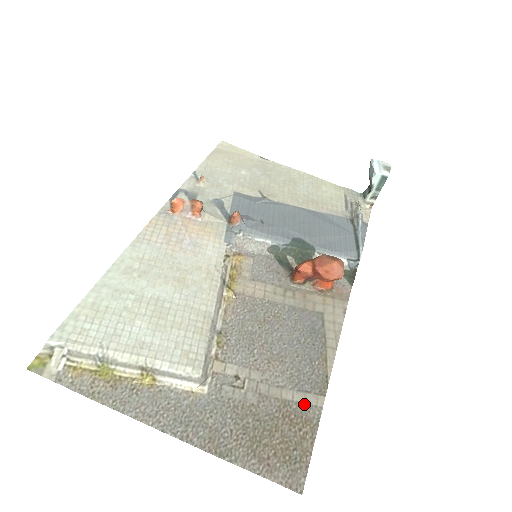
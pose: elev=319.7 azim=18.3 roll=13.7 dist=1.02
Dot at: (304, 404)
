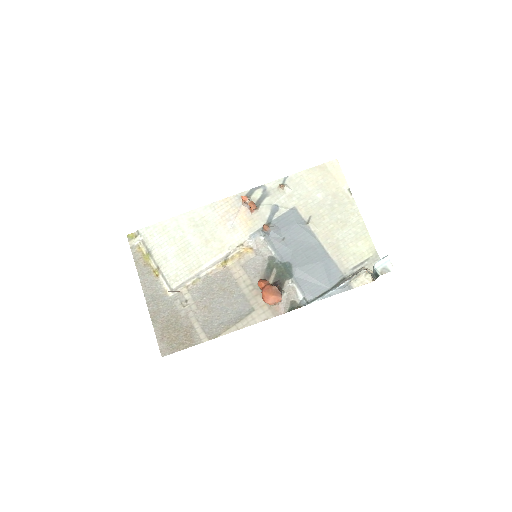
Dot at: (198, 334)
